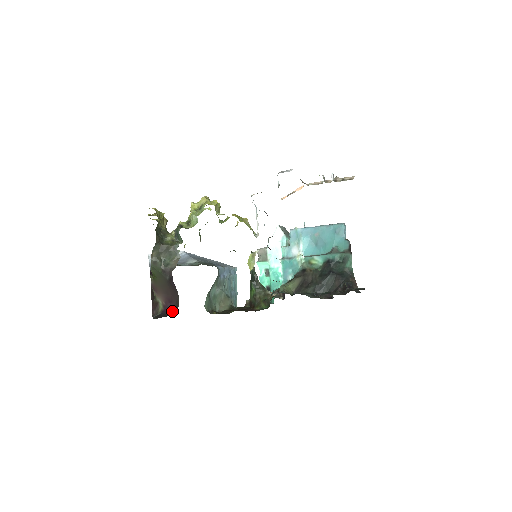
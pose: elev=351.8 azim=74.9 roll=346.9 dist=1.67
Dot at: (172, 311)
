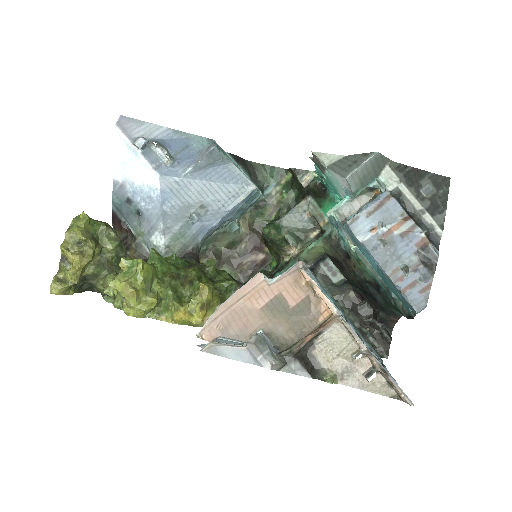
Dot at: occluded
